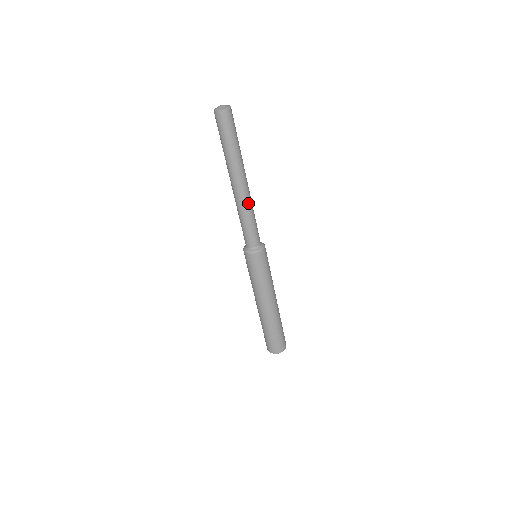
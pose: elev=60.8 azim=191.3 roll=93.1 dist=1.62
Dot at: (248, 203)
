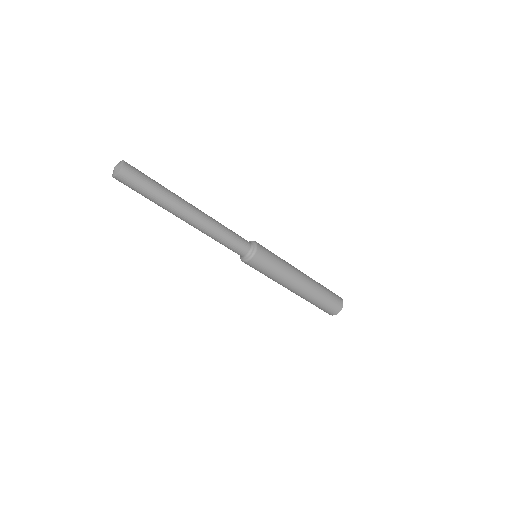
Dot at: (208, 229)
